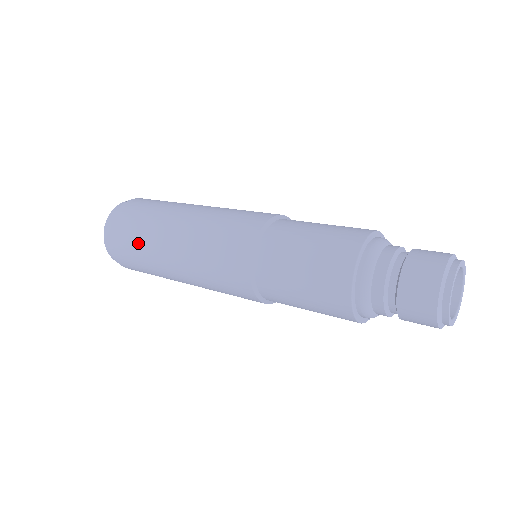
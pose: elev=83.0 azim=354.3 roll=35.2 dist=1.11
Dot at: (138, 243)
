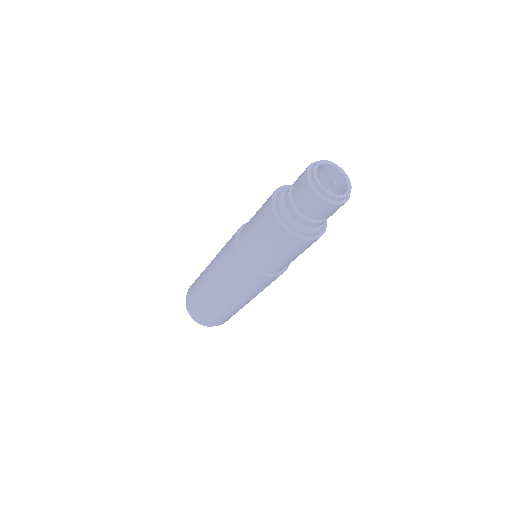
Dot at: (200, 299)
